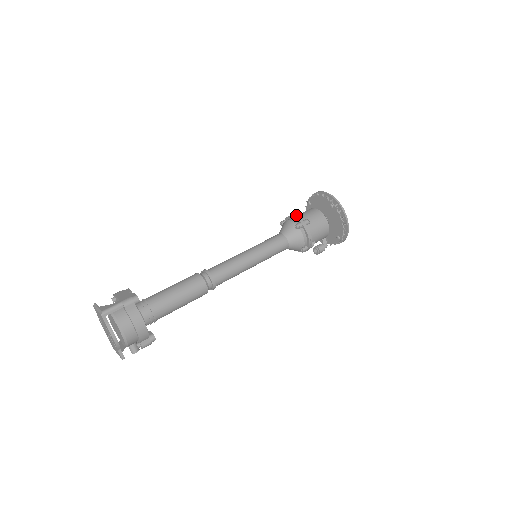
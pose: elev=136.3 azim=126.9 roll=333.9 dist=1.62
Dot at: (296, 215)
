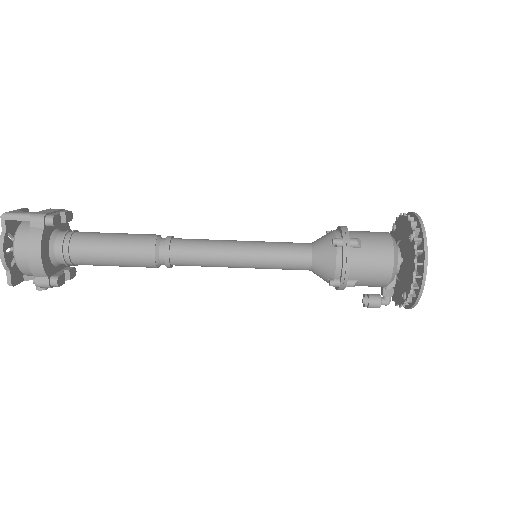
Dot at: occluded
